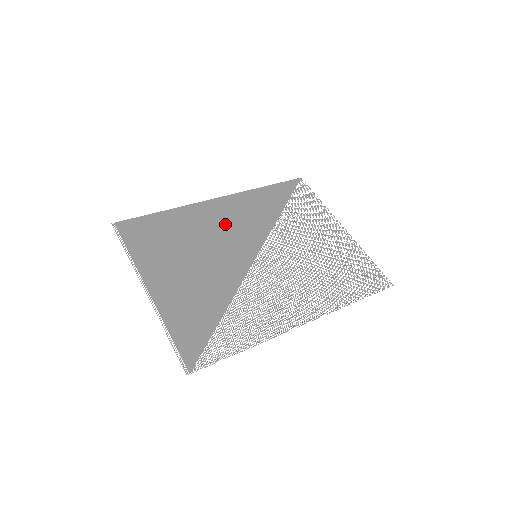
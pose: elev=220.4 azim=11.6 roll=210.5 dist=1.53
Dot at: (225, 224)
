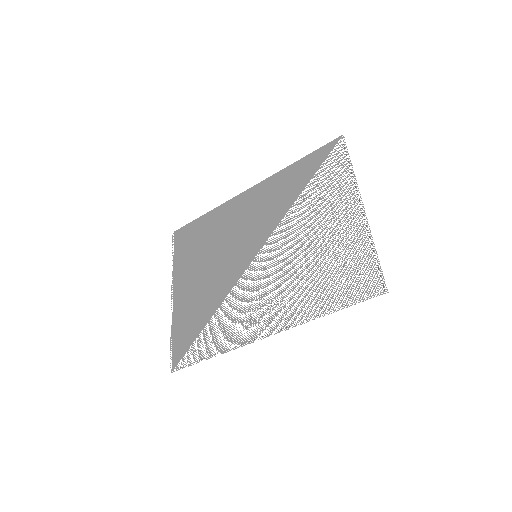
Dot at: (244, 220)
